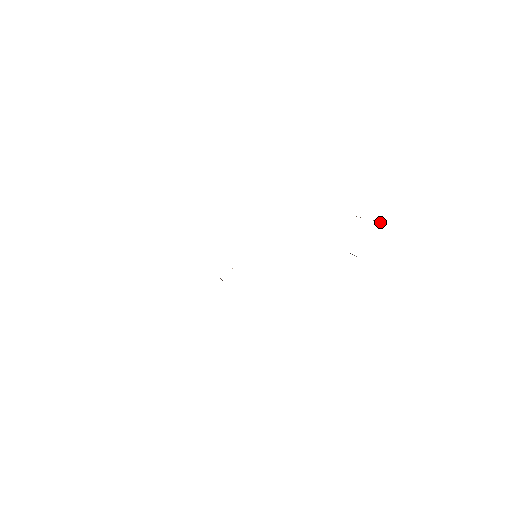
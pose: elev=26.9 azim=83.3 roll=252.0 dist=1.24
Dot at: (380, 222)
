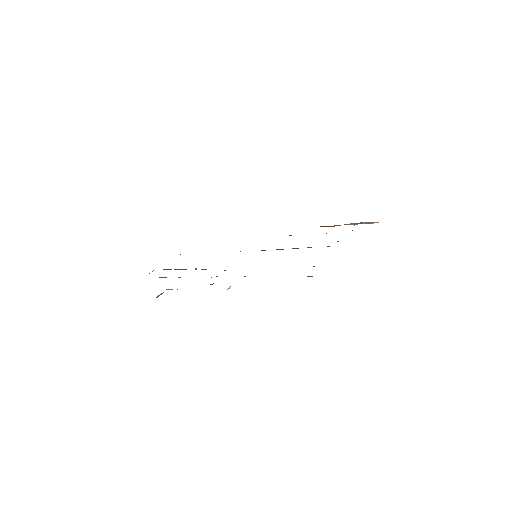
Dot at: (370, 222)
